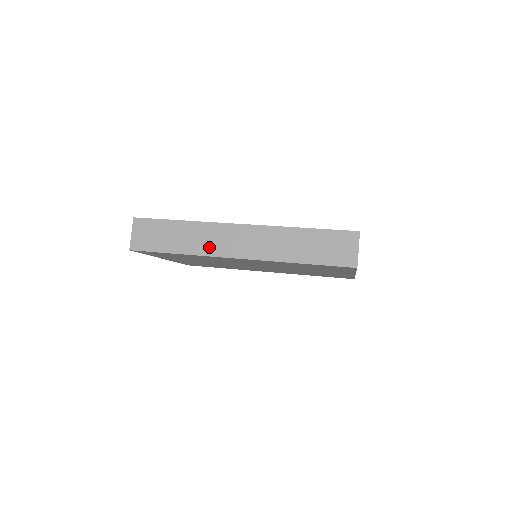
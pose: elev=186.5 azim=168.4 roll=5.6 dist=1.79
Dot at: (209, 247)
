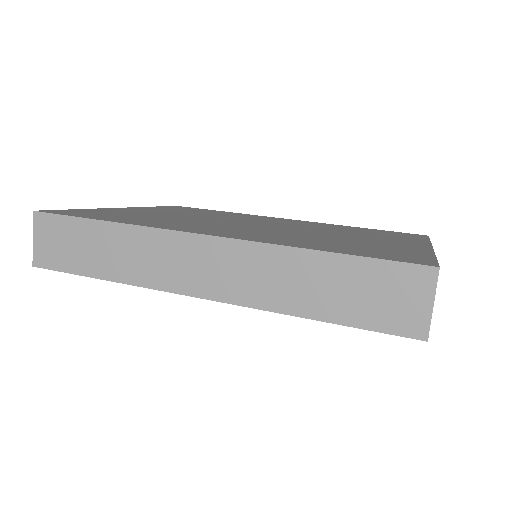
Dot at: (152, 273)
